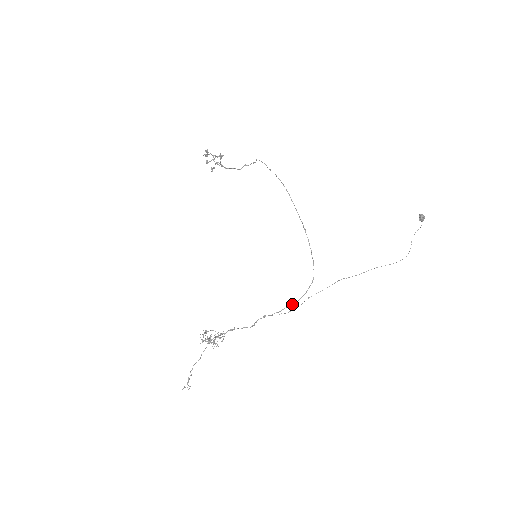
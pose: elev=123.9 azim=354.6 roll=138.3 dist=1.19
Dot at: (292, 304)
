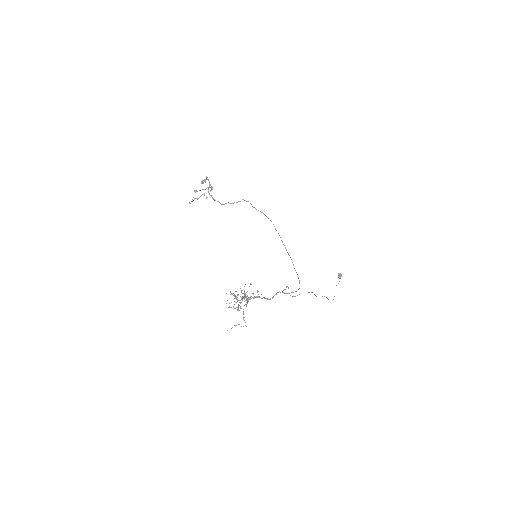
Dot at: (295, 291)
